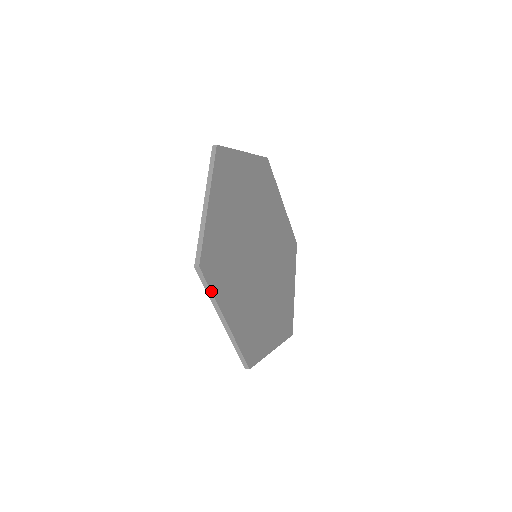
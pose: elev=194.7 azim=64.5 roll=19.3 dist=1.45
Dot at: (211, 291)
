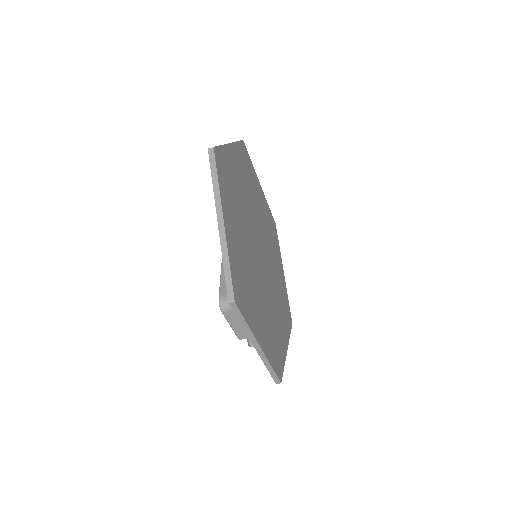
Dot at: (217, 177)
